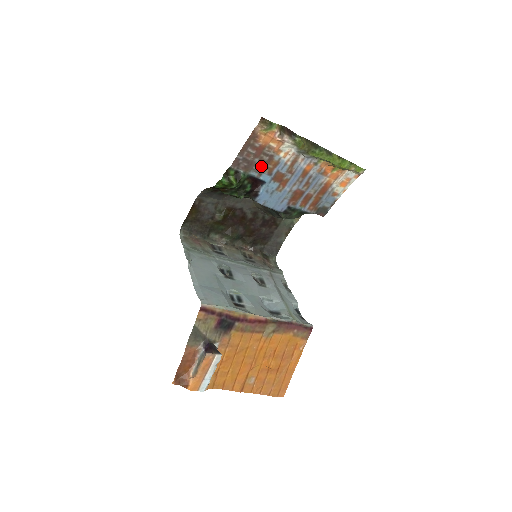
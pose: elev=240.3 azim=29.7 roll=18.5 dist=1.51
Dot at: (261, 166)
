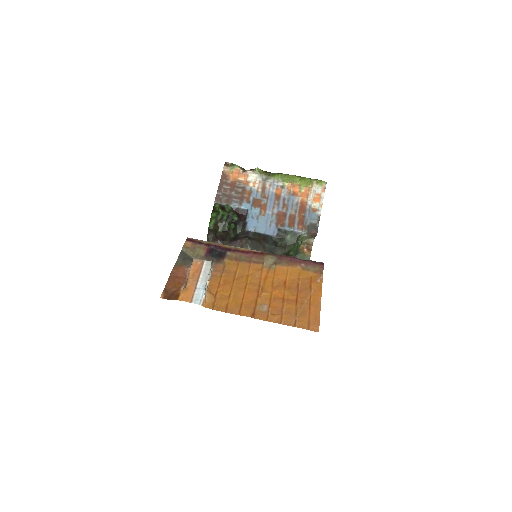
Dot at: (239, 197)
